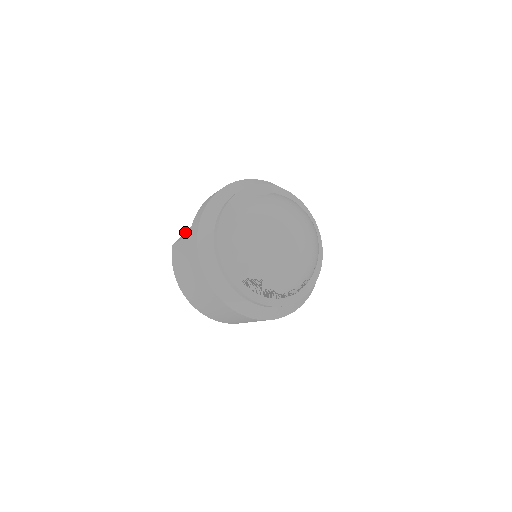
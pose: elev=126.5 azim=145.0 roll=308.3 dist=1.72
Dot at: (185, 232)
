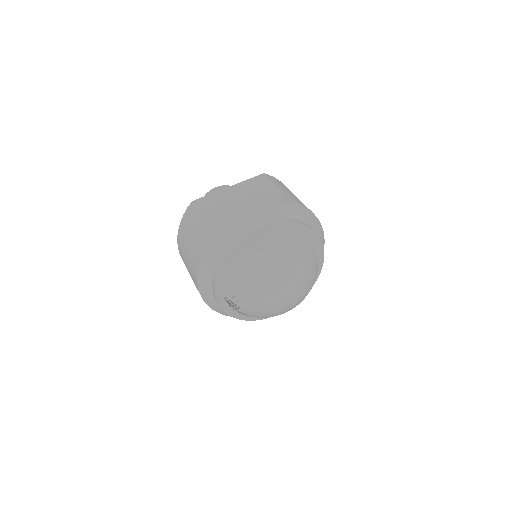
Dot at: (210, 195)
